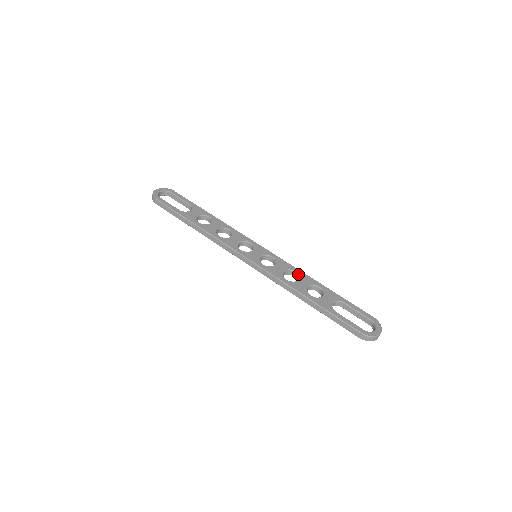
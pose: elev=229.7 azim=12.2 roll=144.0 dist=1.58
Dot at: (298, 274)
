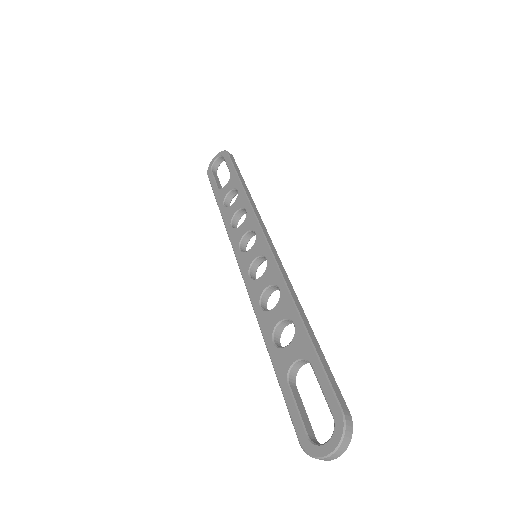
Dot at: occluded
